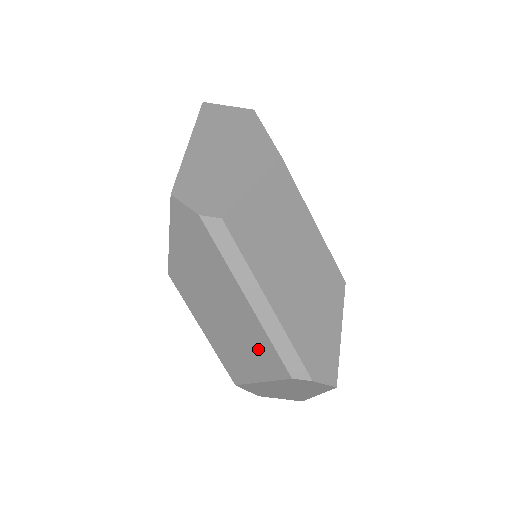
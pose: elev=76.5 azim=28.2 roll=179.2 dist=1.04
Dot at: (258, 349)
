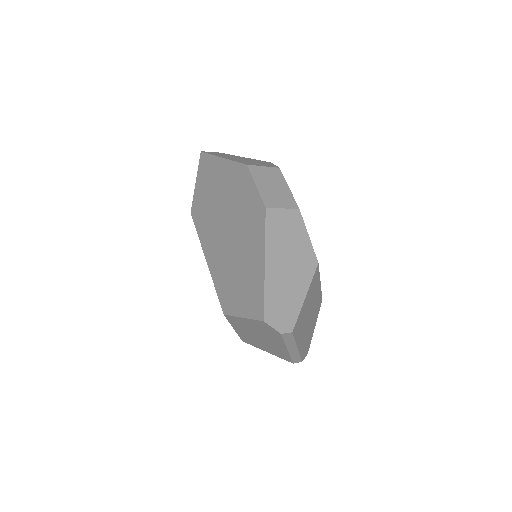
Dot at: (277, 352)
